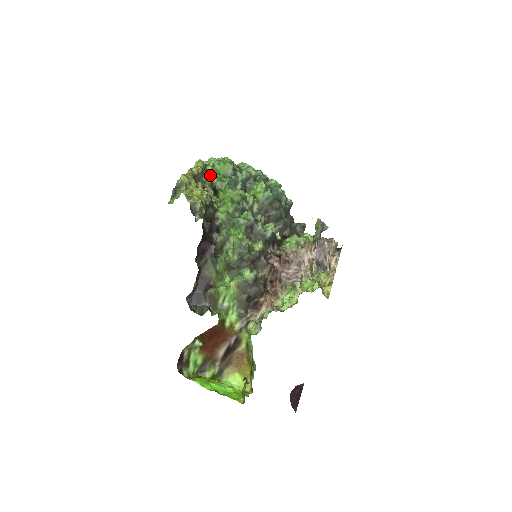
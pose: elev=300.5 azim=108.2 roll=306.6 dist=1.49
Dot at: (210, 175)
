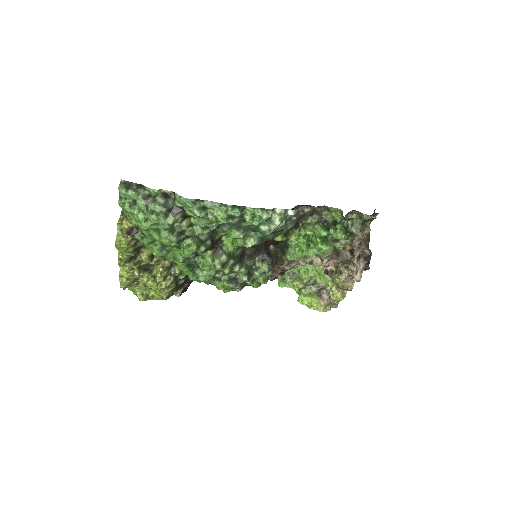
Dot at: (149, 245)
